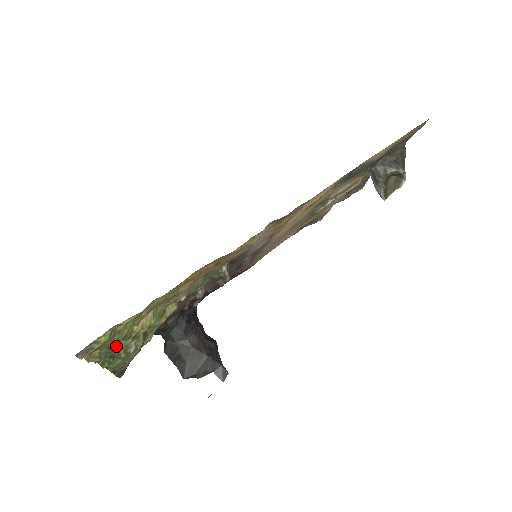
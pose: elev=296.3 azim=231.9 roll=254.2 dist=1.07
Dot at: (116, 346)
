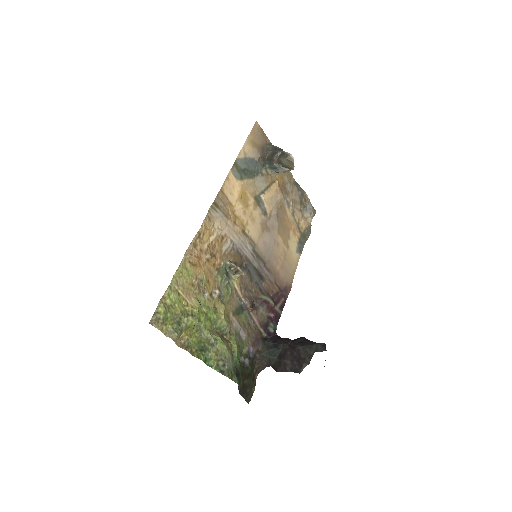
Dot at: (183, 324)
